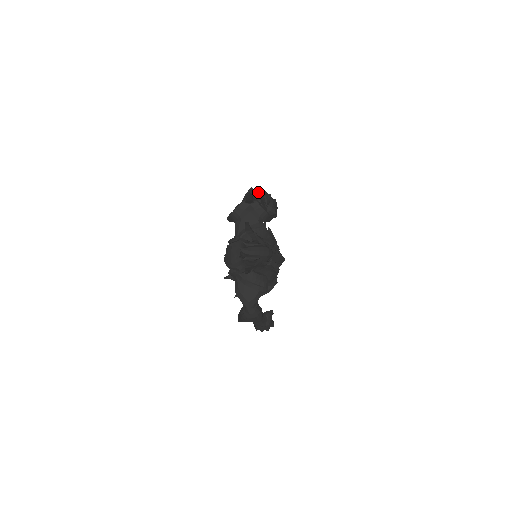
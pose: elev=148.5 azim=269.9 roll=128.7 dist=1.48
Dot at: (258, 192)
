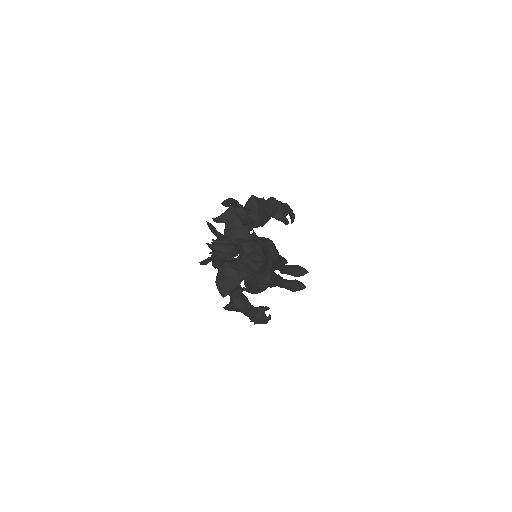
Dot at: (264, 200)
